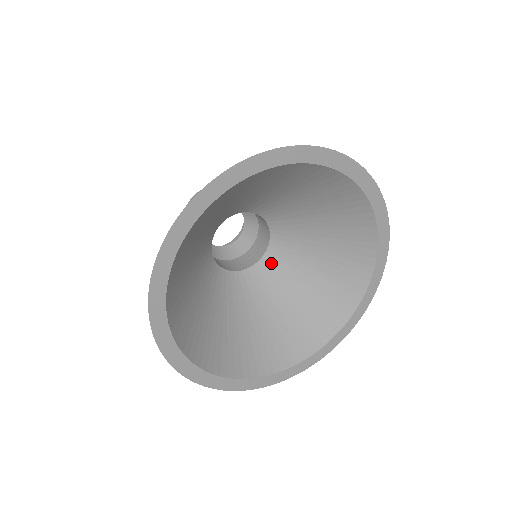
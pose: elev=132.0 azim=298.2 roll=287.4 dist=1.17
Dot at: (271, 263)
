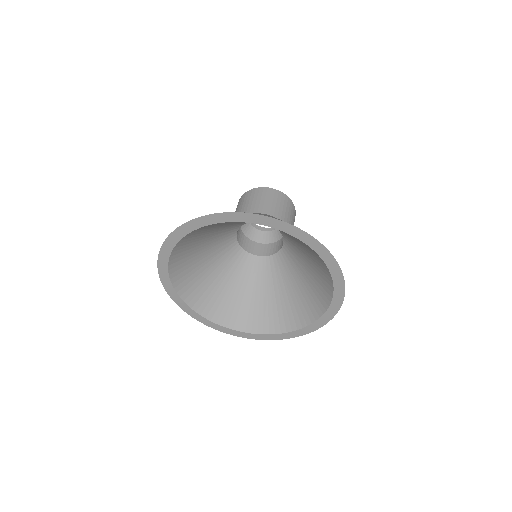
Dot at: (276, 262)
